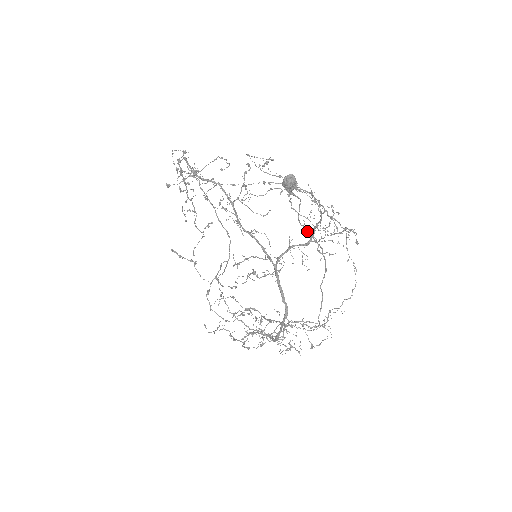
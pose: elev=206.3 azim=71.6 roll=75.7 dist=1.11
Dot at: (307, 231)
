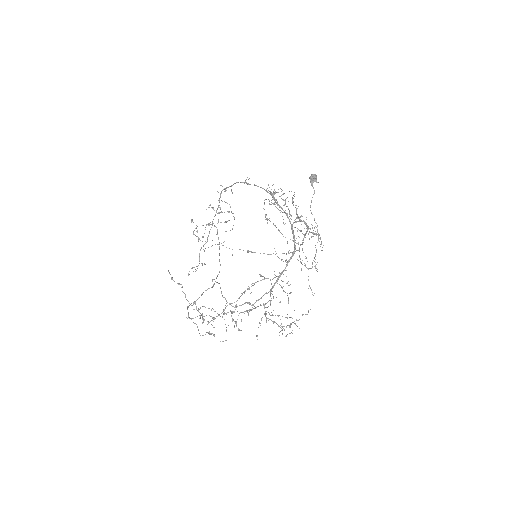
Dot at: (312, 214)
